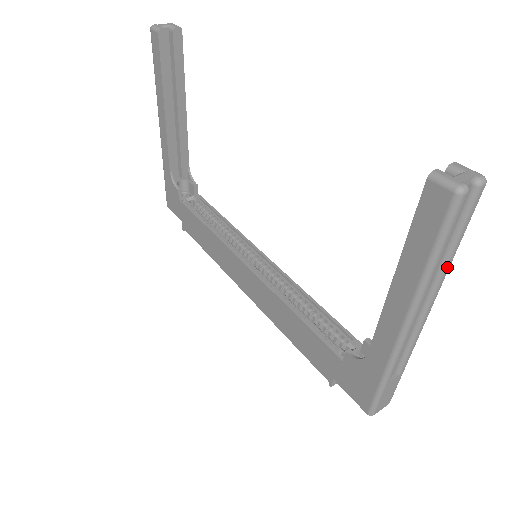
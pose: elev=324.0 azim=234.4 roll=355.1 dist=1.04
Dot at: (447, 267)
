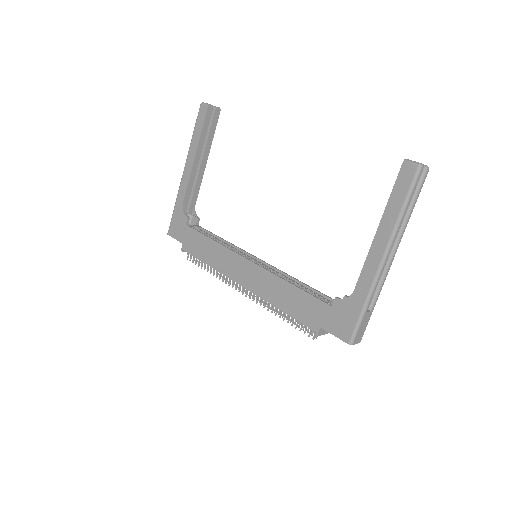
Dot at: (408, 221)
